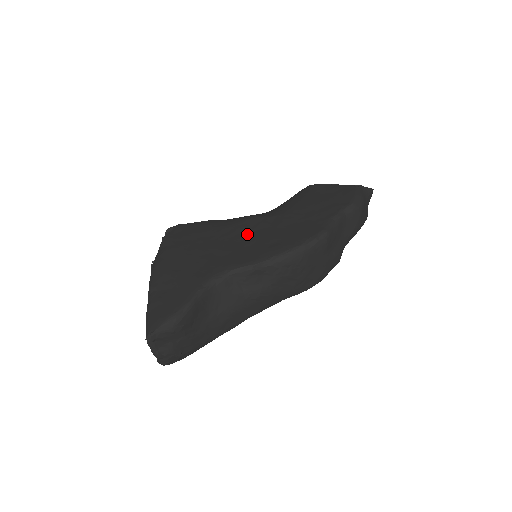
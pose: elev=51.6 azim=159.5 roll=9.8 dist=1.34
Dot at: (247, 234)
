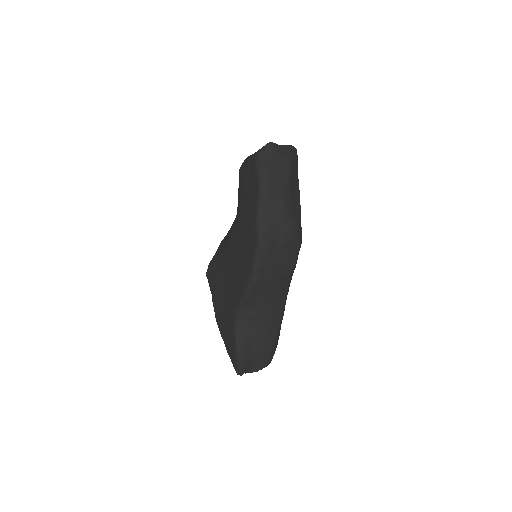
Dot at: (233, 261)
